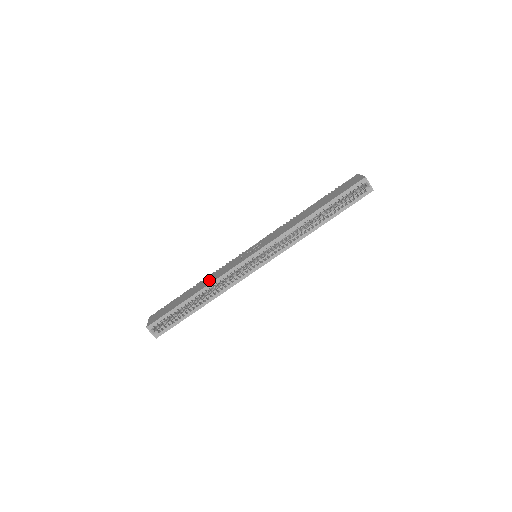
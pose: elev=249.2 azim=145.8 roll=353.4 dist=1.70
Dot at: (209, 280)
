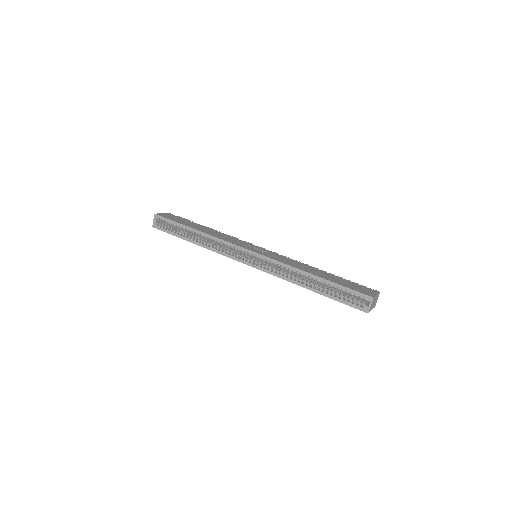
Dot at: (215, 233)
